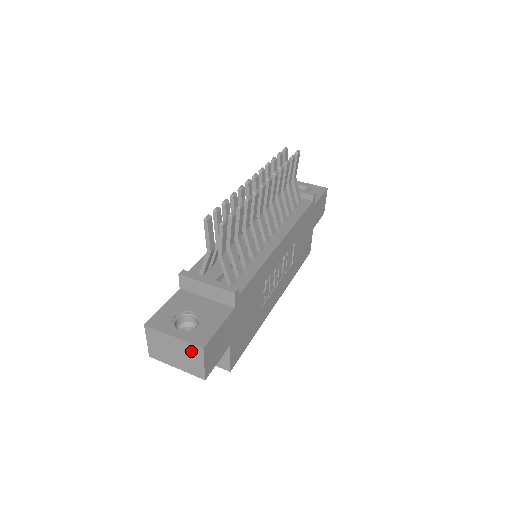
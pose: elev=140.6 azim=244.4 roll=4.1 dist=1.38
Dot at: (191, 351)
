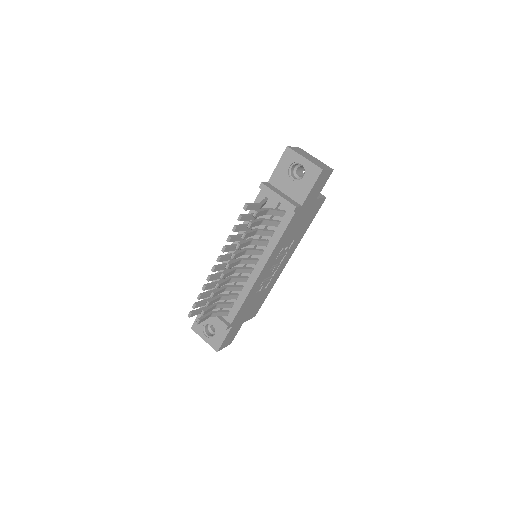
Dot at: occluded
